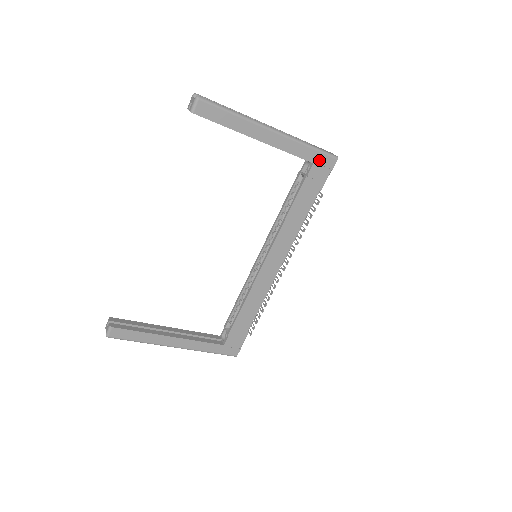
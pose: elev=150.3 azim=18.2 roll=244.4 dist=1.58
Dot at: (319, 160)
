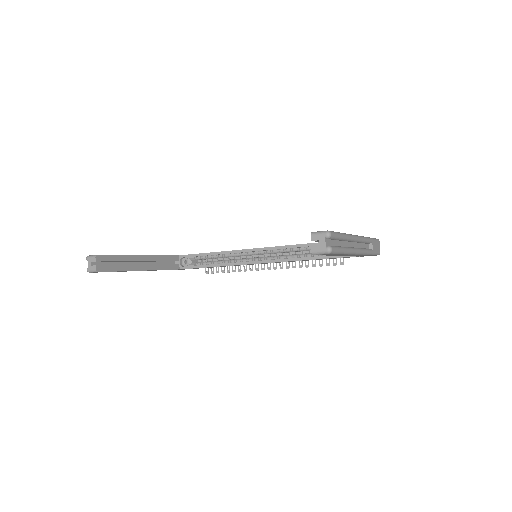
Dot at: occluded
